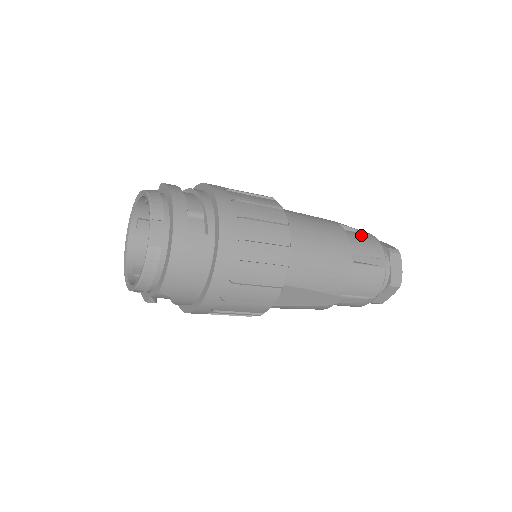
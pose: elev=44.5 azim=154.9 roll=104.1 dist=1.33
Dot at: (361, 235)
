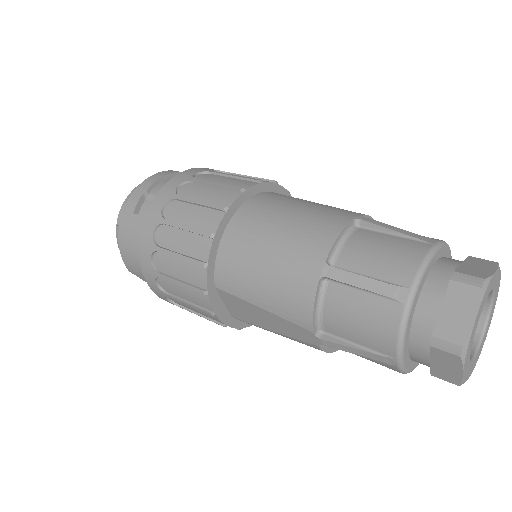
Dot at: (394, 240)
